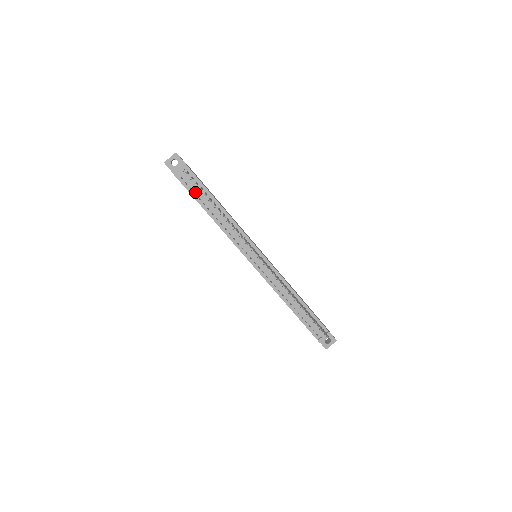
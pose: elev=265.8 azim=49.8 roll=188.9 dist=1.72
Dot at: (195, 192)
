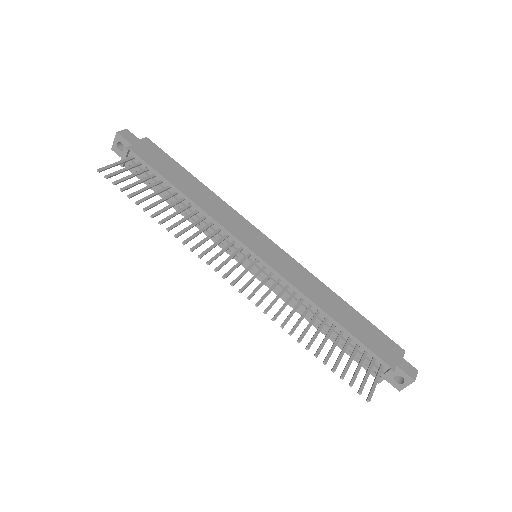
Dot at: (150, 182)
